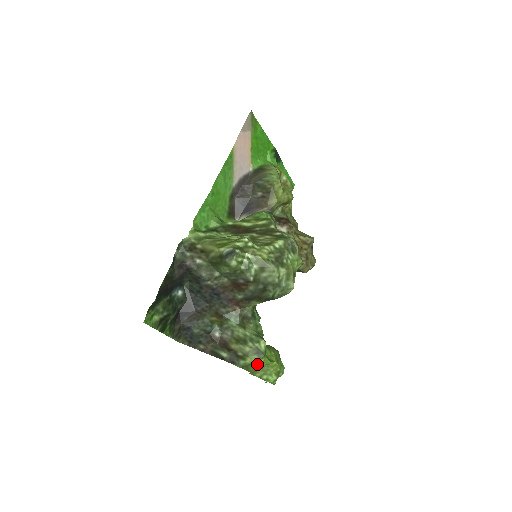
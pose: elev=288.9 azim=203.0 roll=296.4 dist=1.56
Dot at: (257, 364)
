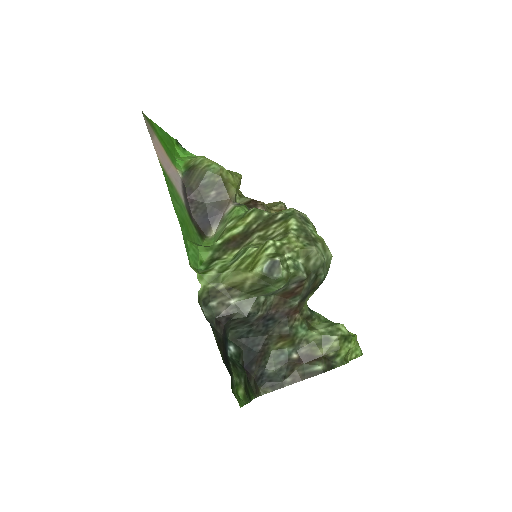
Dot at: (350, 350)
